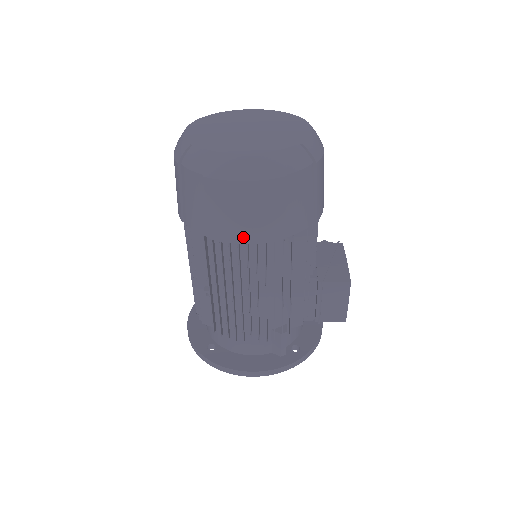
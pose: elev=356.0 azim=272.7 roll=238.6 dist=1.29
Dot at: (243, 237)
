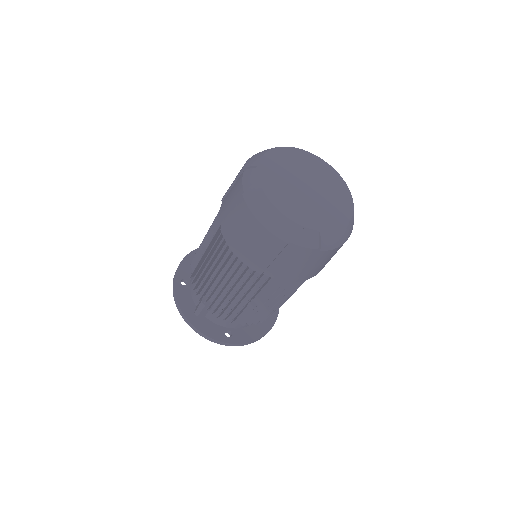
Dot at: (319, 271)
